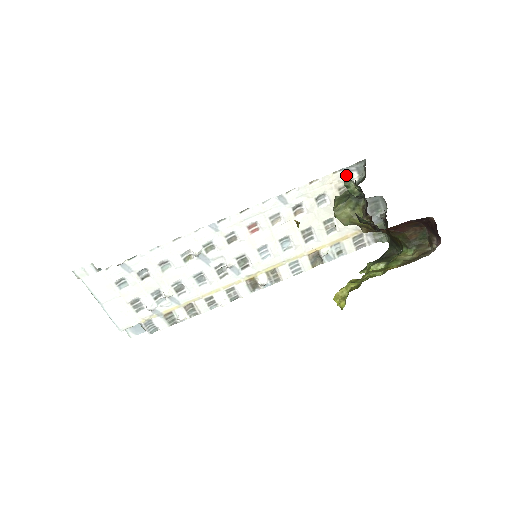
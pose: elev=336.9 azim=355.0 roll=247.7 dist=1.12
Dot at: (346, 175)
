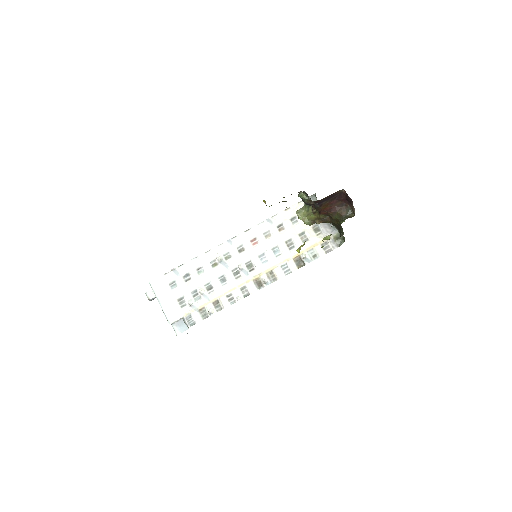
Dot at: occluded
